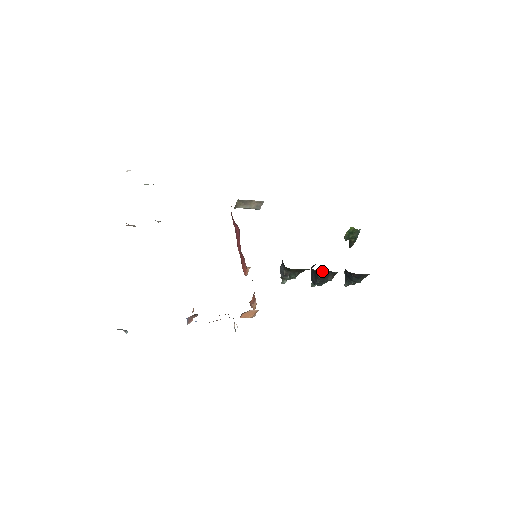
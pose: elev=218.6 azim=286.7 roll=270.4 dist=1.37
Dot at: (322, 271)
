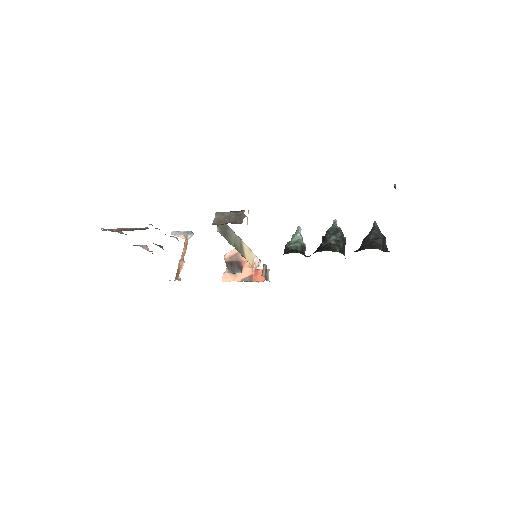
Dot at: occluded
